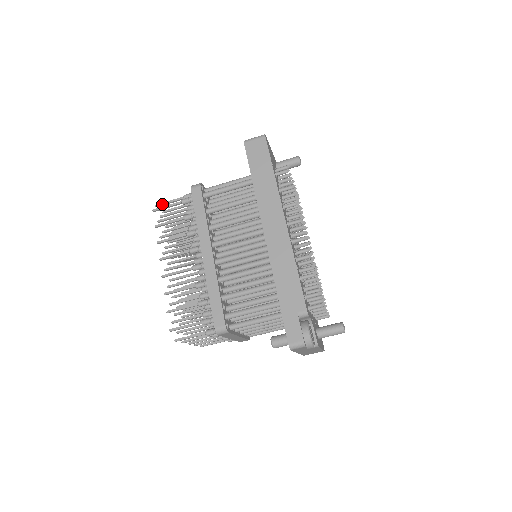
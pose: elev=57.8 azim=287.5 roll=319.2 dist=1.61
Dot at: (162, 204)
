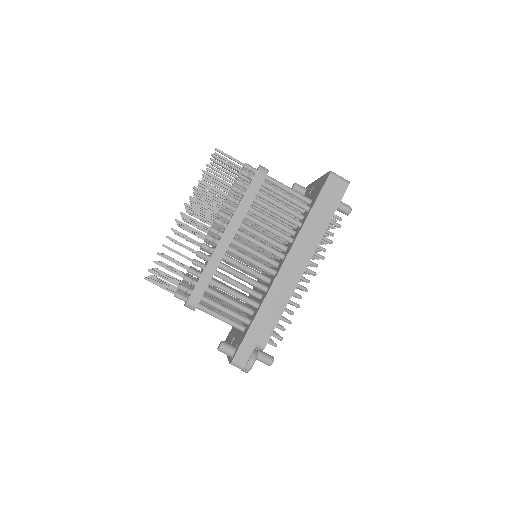
Dot at: (222, 153)
